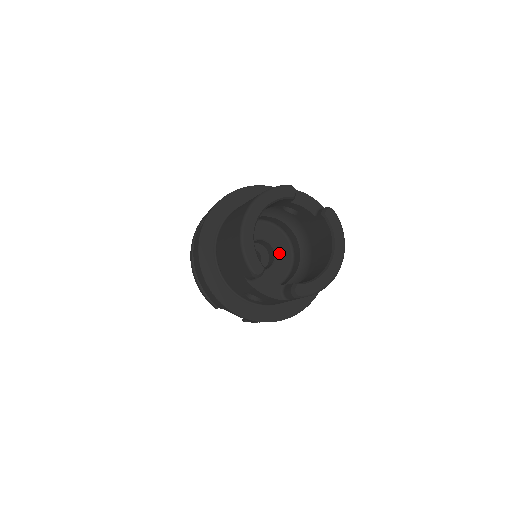
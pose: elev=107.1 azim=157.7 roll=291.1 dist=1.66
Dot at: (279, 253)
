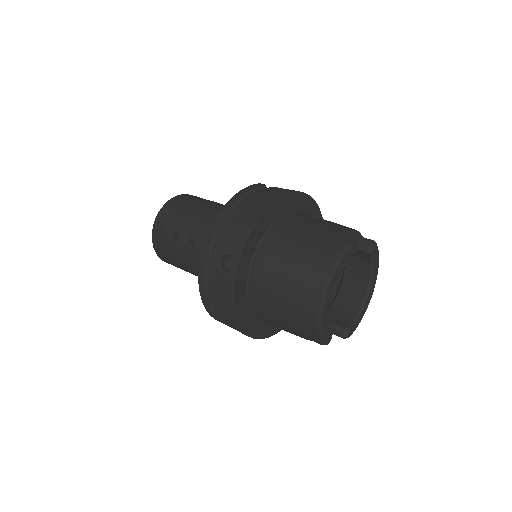
Dot at: occluded
